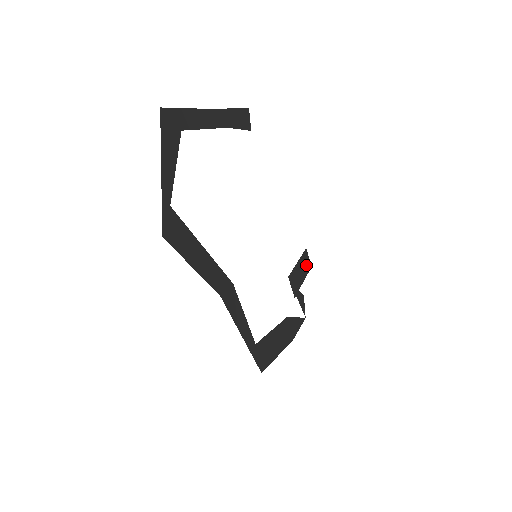
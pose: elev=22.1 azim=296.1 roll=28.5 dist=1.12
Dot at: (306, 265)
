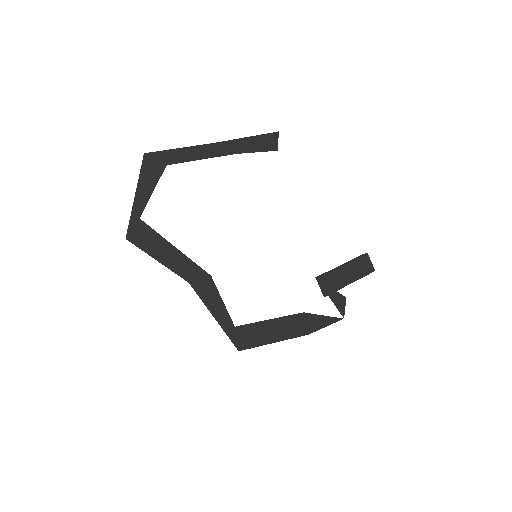
Dot at: (362, 269)
